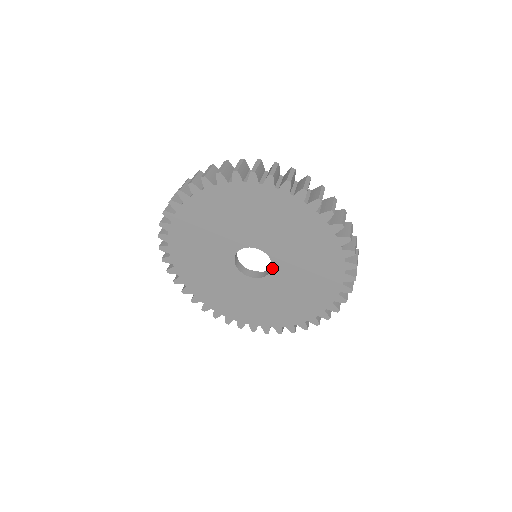
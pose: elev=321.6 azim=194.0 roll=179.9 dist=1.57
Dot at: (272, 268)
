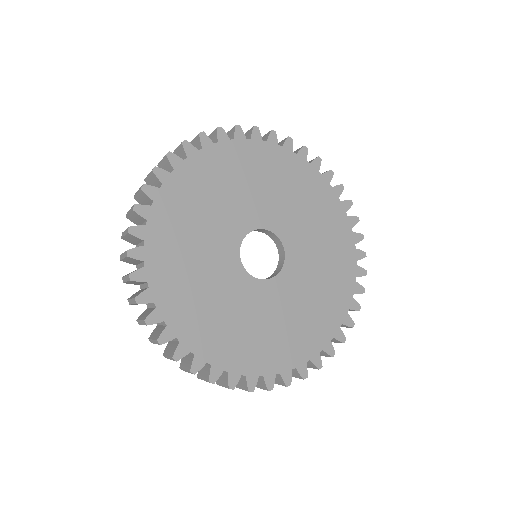
Dot at: (275, 276)
